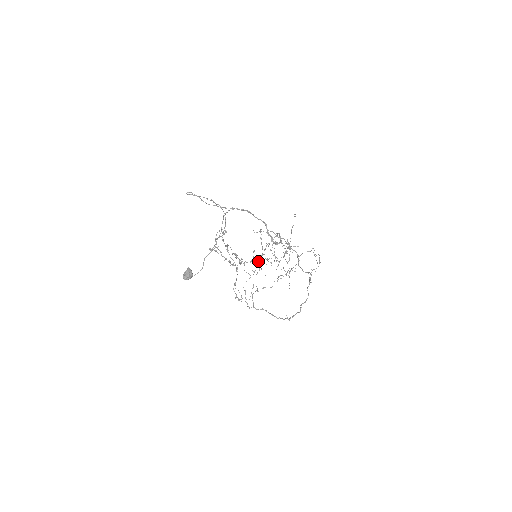
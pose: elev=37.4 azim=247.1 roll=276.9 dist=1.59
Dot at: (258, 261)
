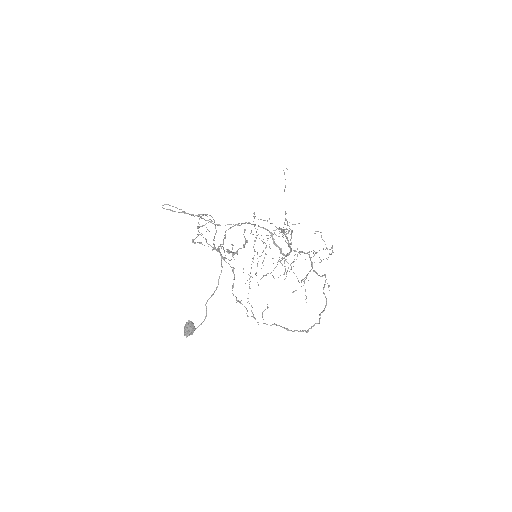
Dot at: occluded
